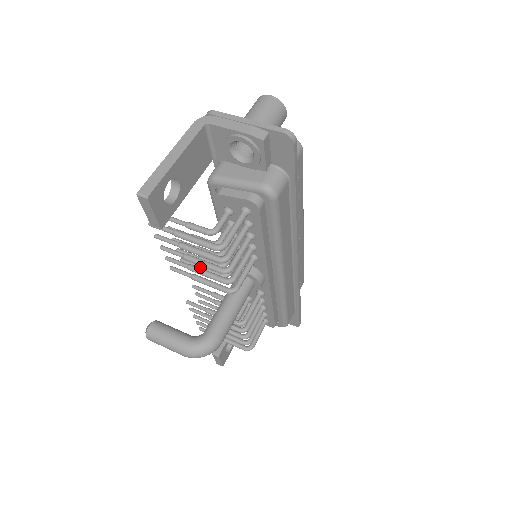
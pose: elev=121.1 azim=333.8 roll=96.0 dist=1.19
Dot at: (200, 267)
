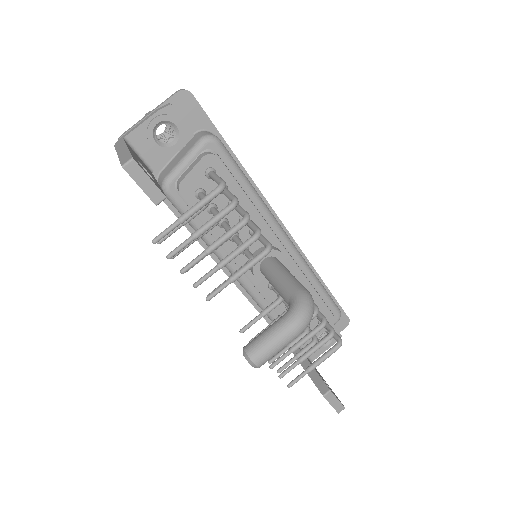
Dot at: occluded
